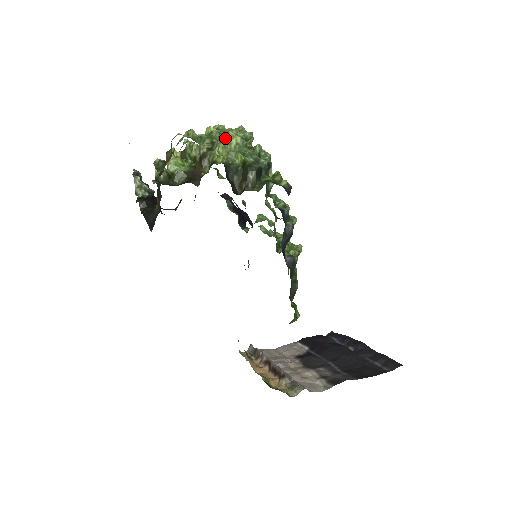
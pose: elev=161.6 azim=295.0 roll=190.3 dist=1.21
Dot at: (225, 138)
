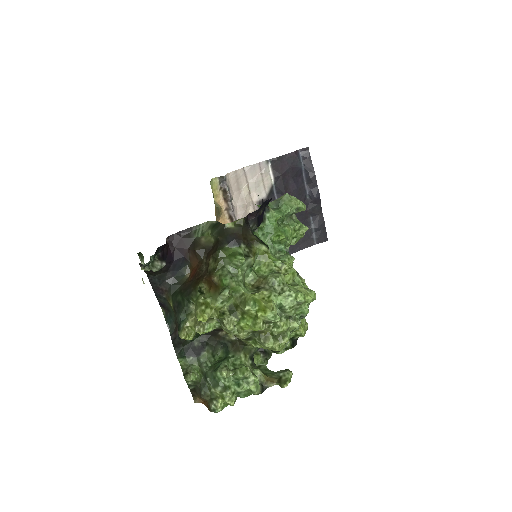
Dot at: (268, 349)
